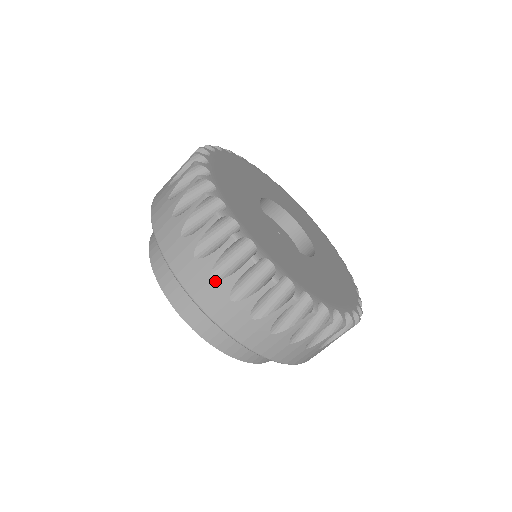
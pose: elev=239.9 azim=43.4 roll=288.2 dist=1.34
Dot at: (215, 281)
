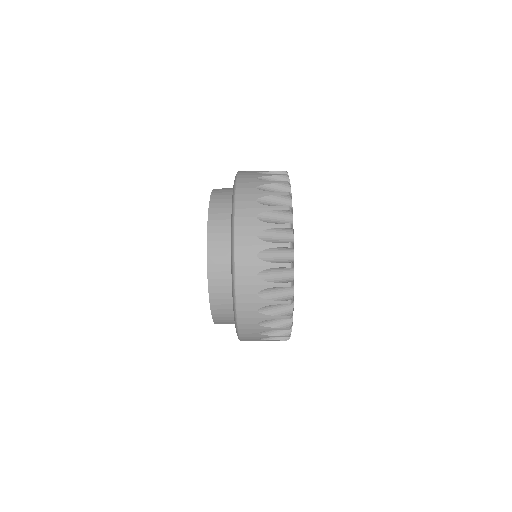
Dot at: (259, 313)
